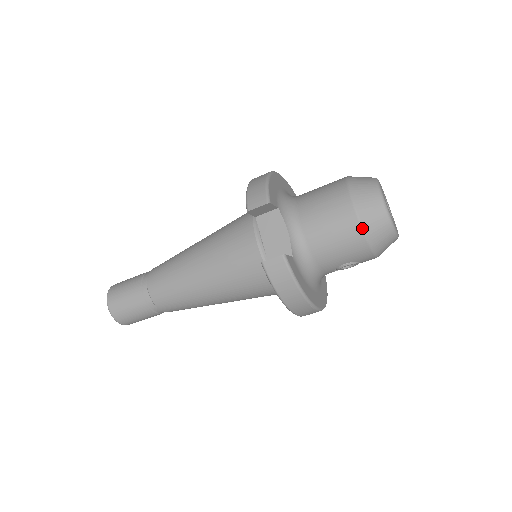
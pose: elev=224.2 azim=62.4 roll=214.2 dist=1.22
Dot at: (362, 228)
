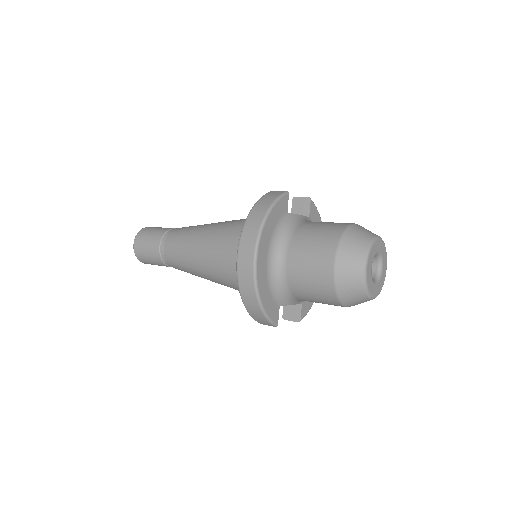
Dot at: occluded
